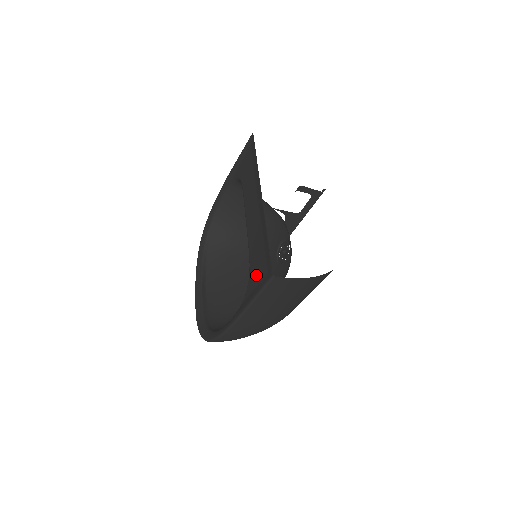
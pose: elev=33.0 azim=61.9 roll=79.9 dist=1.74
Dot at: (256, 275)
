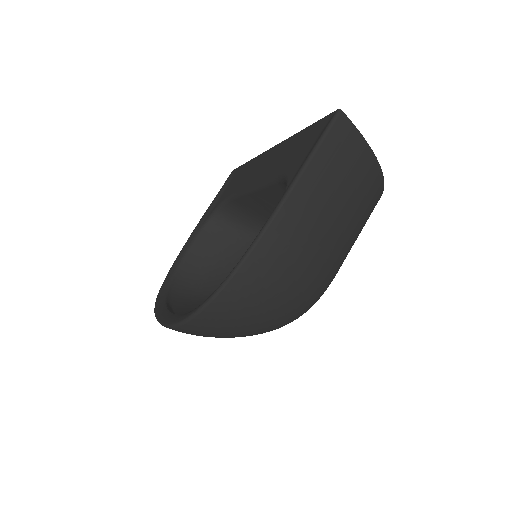
Dot at: (301, 156)
